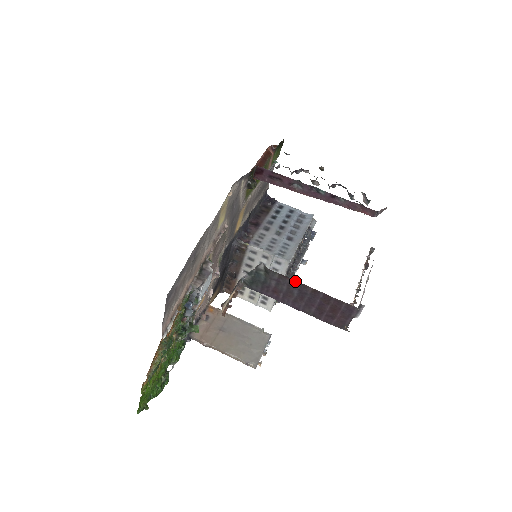
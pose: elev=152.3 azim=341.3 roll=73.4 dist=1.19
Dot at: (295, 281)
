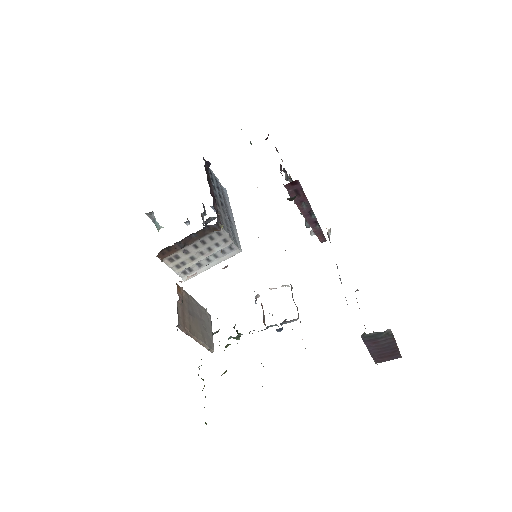
Dot at: occluded
